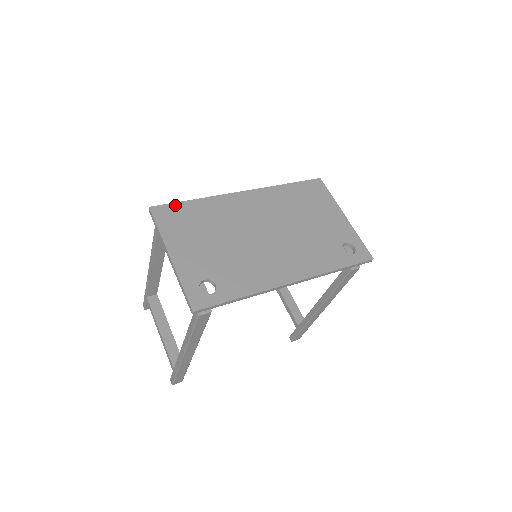
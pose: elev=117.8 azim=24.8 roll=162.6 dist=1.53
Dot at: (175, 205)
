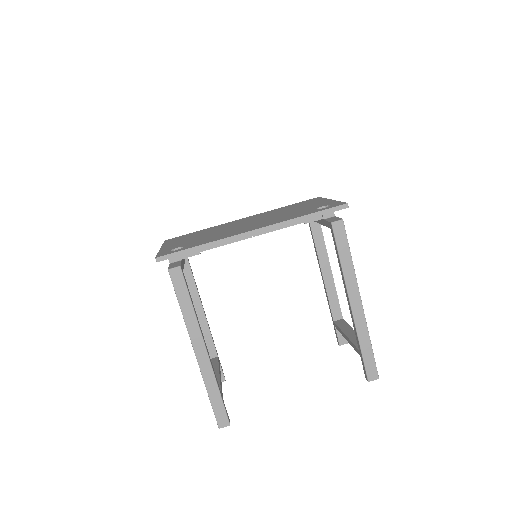
Dot at: (184, 235)
